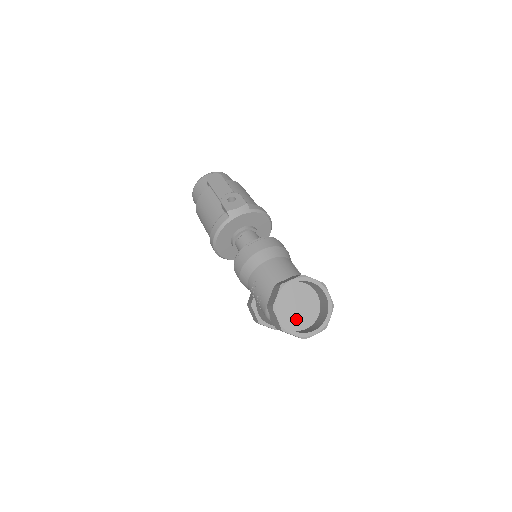
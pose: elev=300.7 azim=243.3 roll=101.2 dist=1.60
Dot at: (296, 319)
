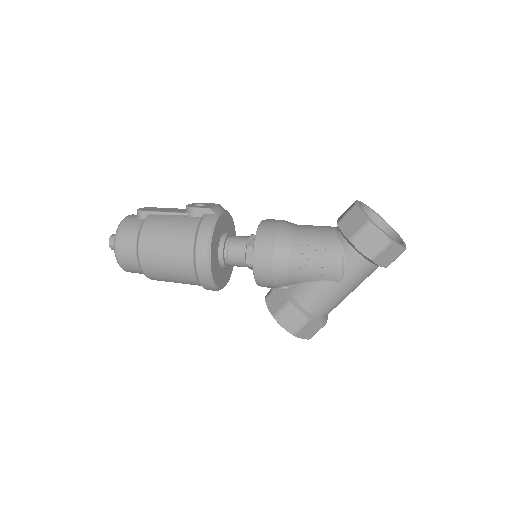
Dot at: occluded
